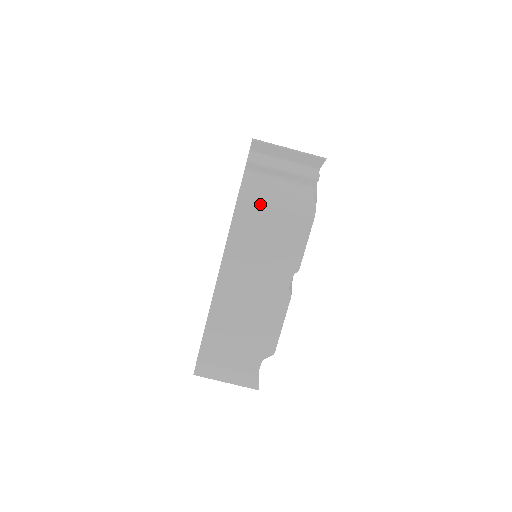
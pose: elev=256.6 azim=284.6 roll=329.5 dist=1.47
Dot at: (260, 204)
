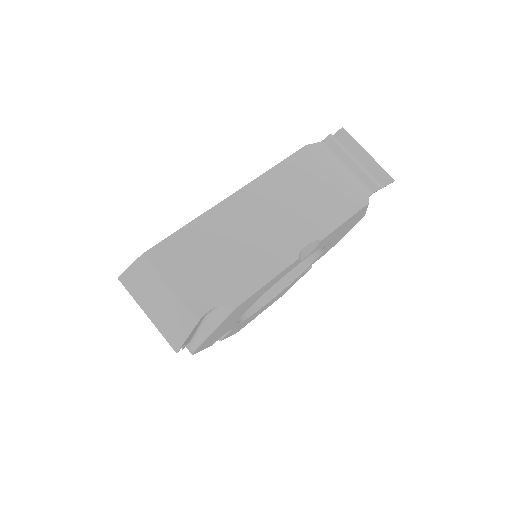
Dot at: (323, 163)
